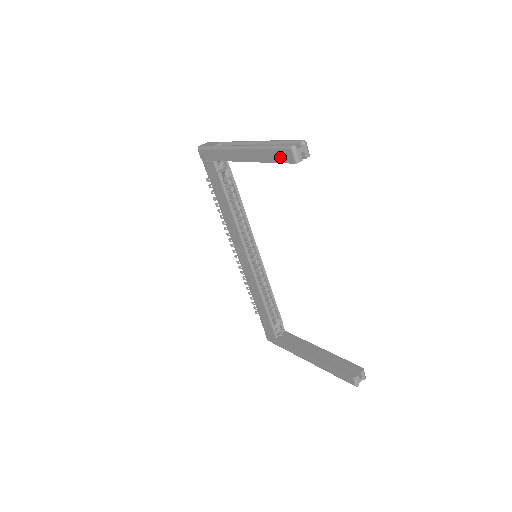
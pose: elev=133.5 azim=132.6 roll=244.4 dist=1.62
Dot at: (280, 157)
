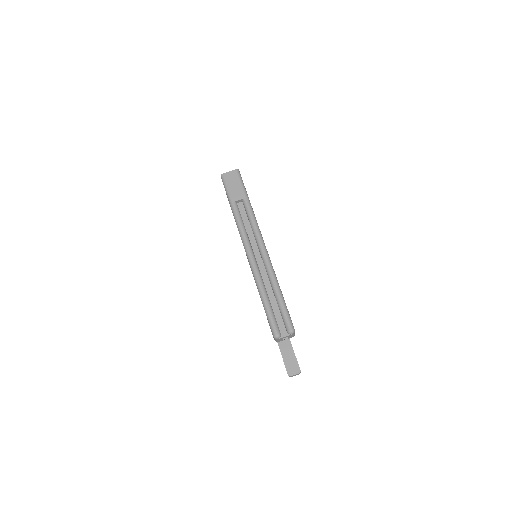
Dot at: occluded
